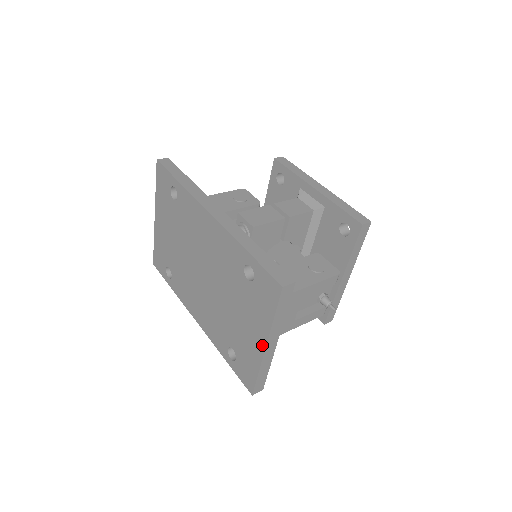
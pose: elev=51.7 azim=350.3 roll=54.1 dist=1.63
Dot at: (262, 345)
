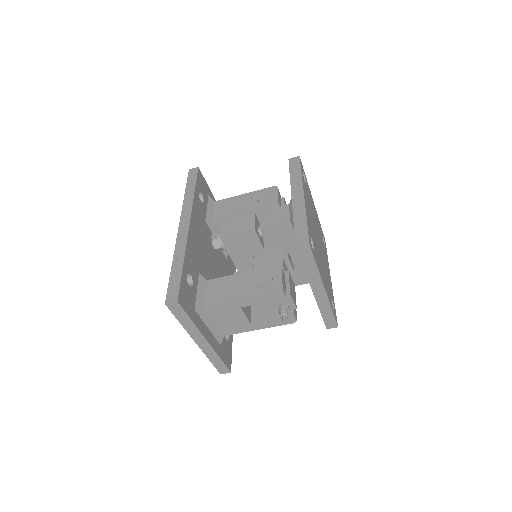
Dot at: occluded
